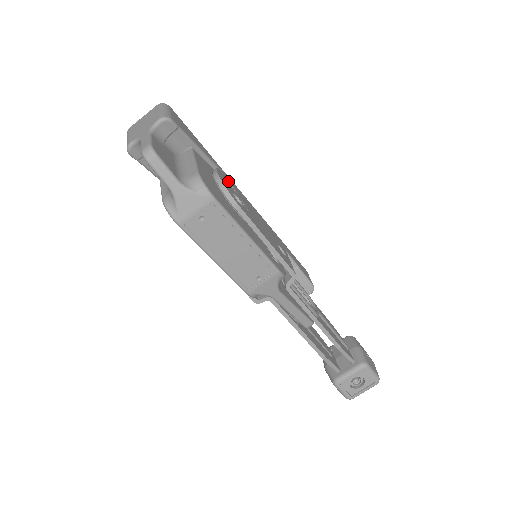
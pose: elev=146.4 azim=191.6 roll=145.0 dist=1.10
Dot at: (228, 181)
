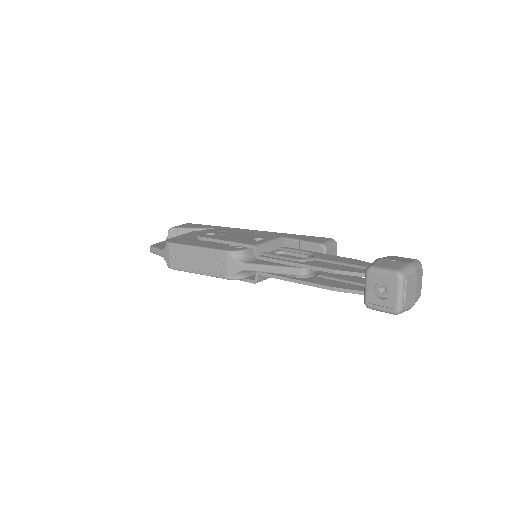
Dot at: (218, 230)
